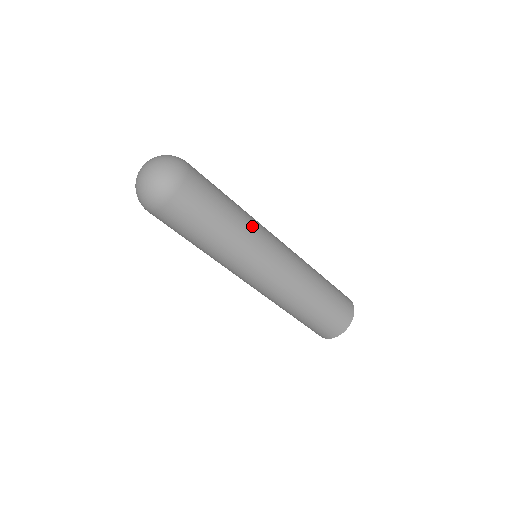
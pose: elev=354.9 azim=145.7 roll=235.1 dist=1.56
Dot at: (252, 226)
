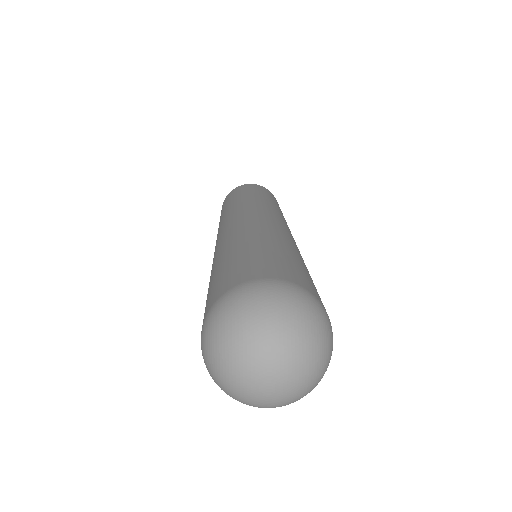
Dot at: occluded
